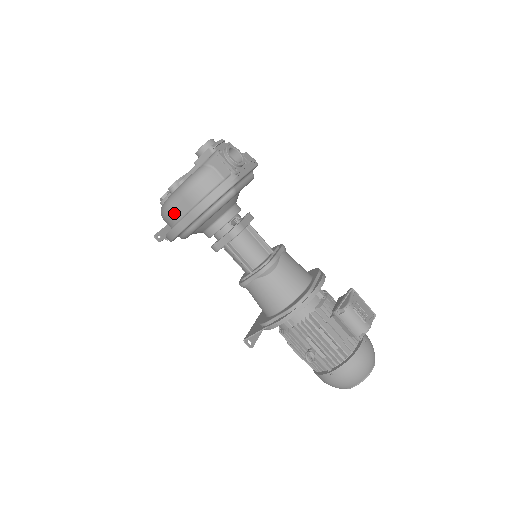
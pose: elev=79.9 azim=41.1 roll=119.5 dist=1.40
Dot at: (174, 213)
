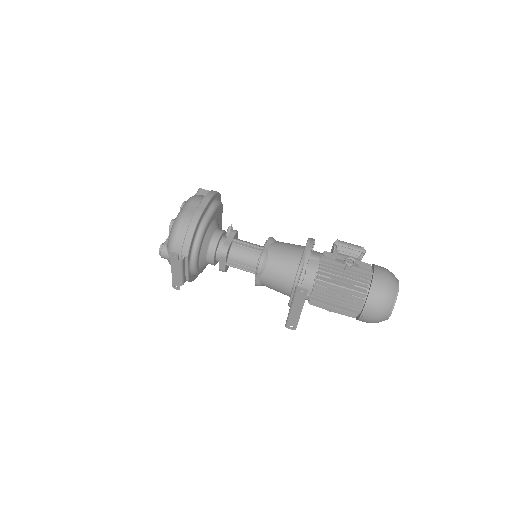
Dot at: (188, 214)
